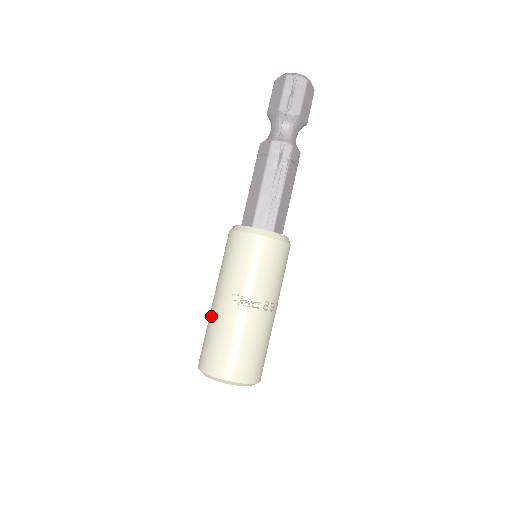
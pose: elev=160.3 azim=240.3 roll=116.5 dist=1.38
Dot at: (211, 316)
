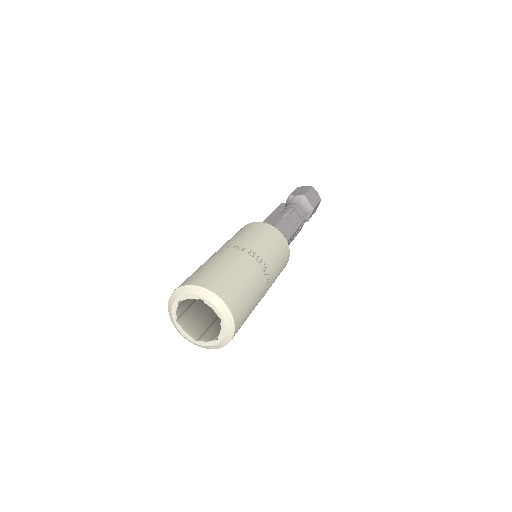
Dot at: occluded
